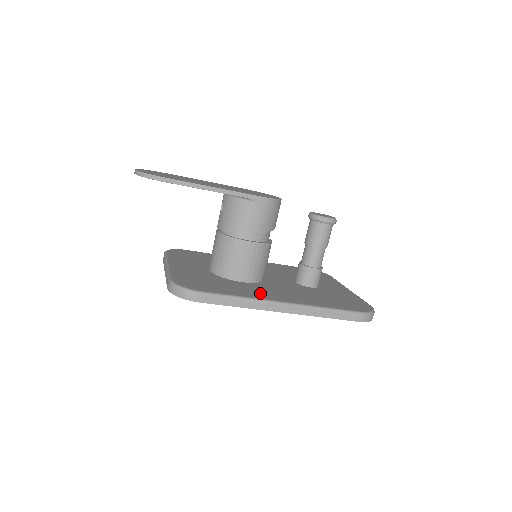
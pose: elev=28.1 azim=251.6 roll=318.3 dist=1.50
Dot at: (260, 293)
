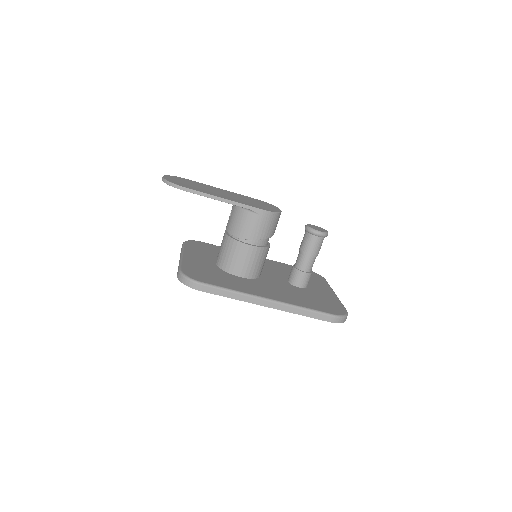
Dot at: (251, 289)
